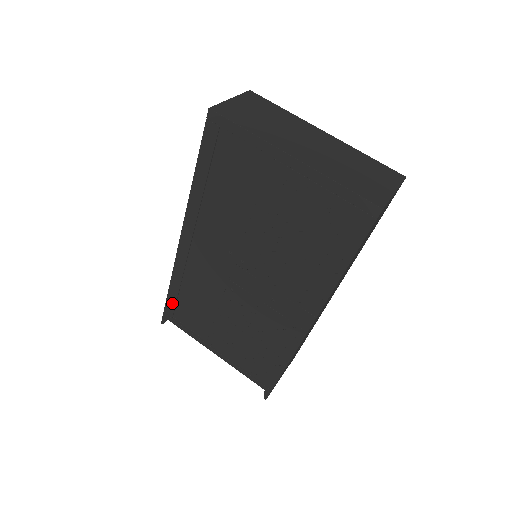
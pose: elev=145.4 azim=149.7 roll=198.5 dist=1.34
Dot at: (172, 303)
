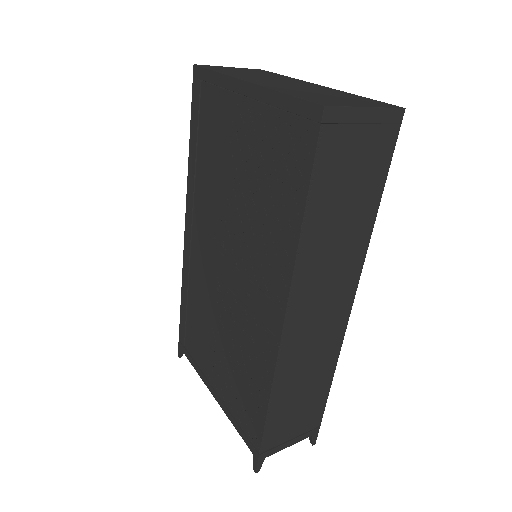
Dot at: (183, 325)
